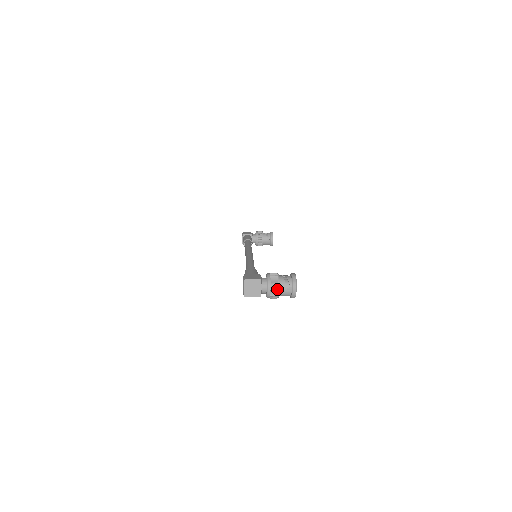
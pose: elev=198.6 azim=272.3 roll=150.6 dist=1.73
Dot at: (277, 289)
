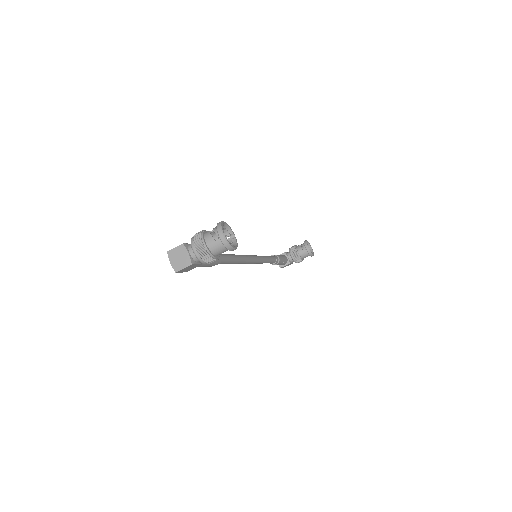
Dot at: (202, 245)
